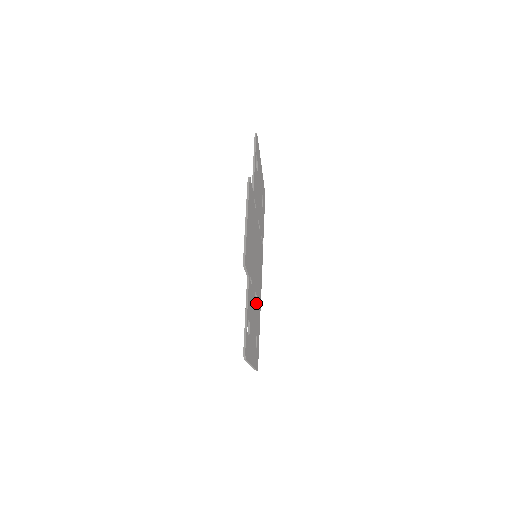
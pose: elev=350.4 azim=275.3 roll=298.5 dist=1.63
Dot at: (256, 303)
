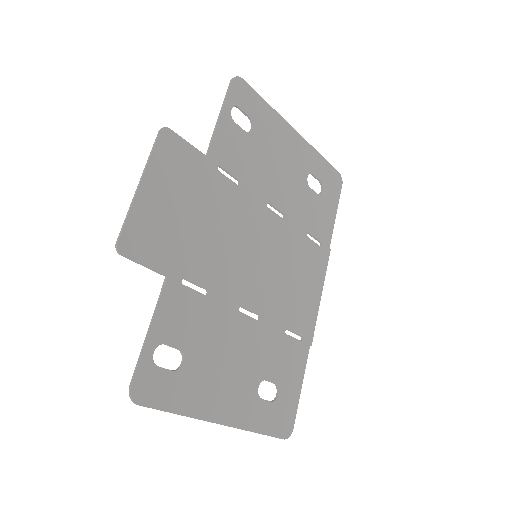
Dot at: (260, 328)
